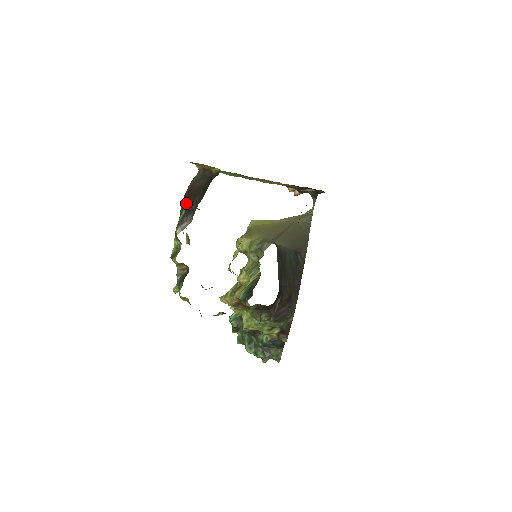
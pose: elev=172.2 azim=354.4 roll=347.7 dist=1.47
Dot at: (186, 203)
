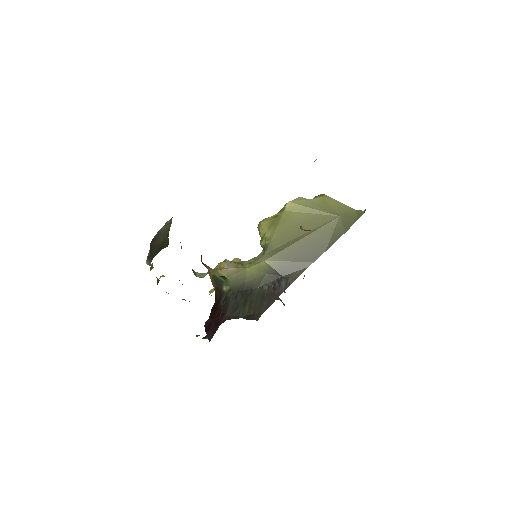
Dot at: occluded
